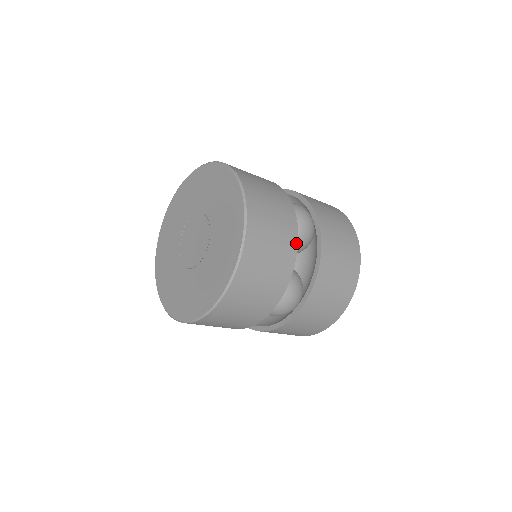
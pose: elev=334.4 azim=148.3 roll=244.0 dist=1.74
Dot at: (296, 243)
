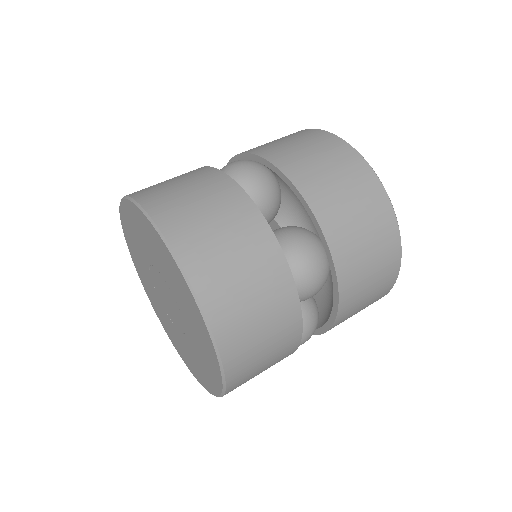
Dot at: (300, 326)
